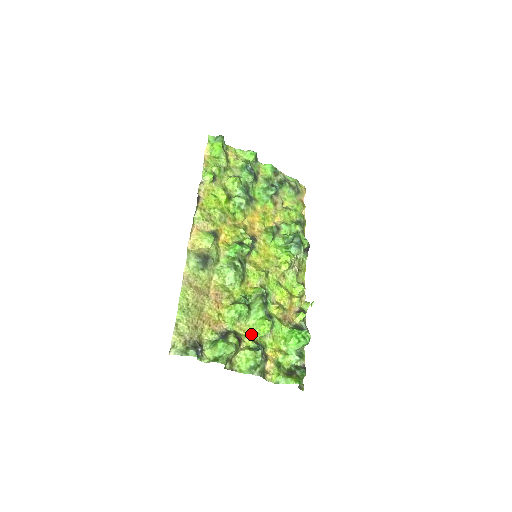
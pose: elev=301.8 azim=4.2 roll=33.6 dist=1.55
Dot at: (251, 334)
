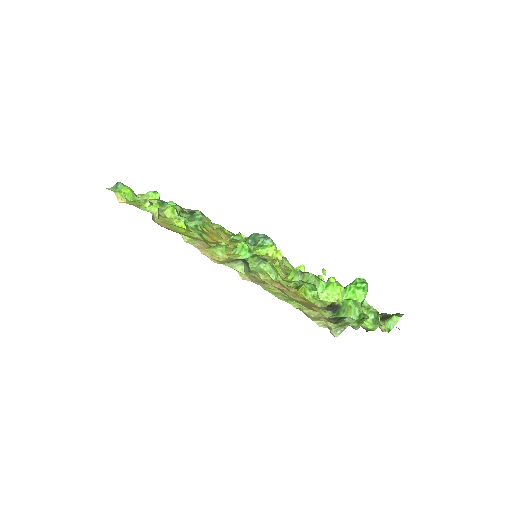
Dot at: occluded
